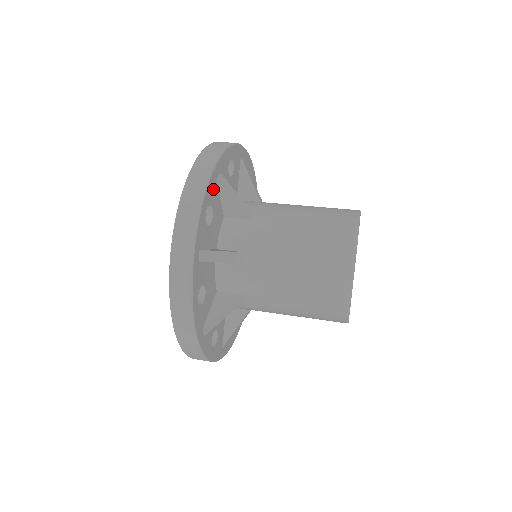
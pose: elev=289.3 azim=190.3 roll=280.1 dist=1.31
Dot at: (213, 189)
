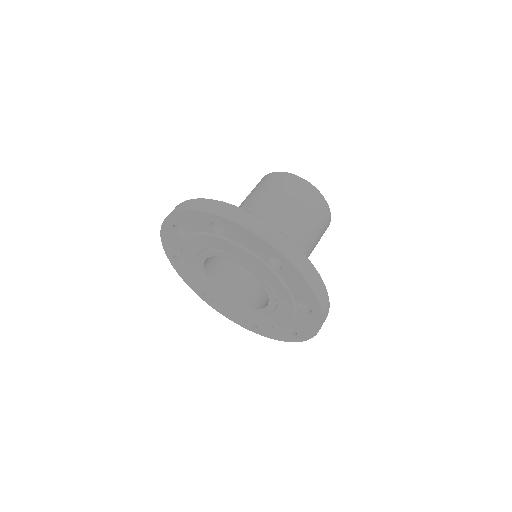
Dot at: occluded
